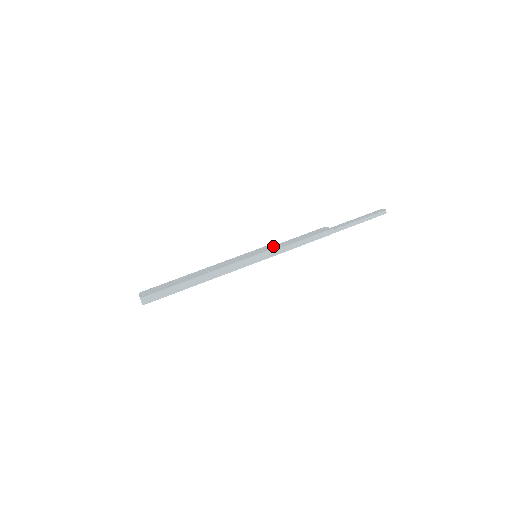
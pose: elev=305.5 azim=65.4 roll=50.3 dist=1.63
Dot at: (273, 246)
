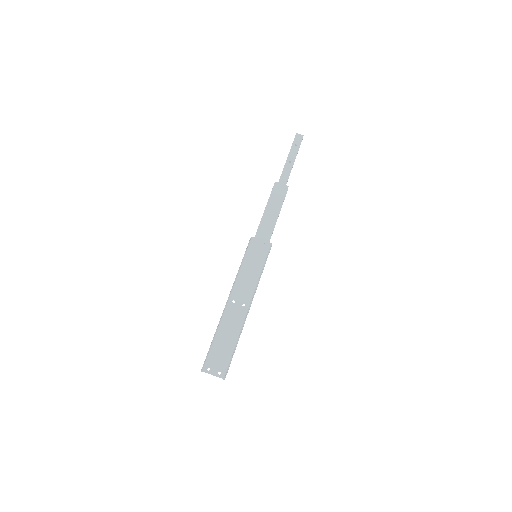
Dot at: (258, 234)
